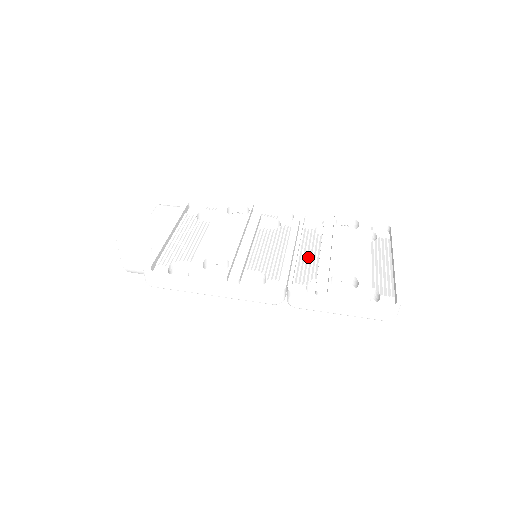
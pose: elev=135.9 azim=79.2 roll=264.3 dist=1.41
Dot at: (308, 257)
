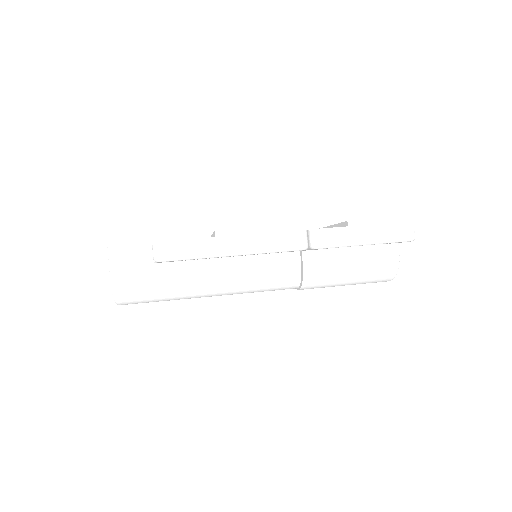
Dot at: occluded
